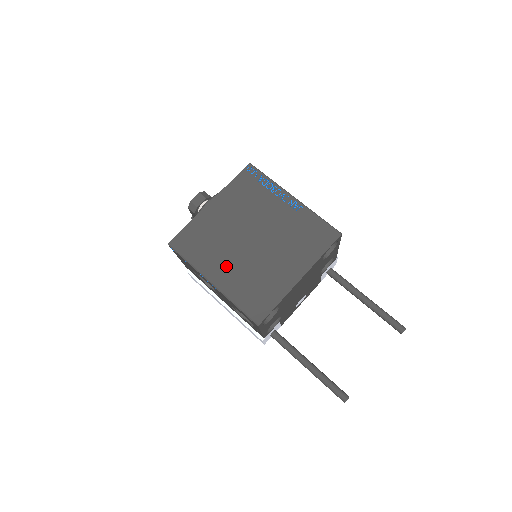
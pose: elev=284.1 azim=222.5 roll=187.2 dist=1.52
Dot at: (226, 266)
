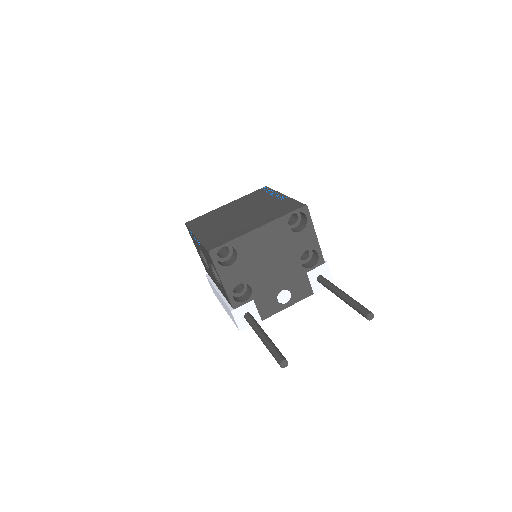
Dot at: (212, 227)
